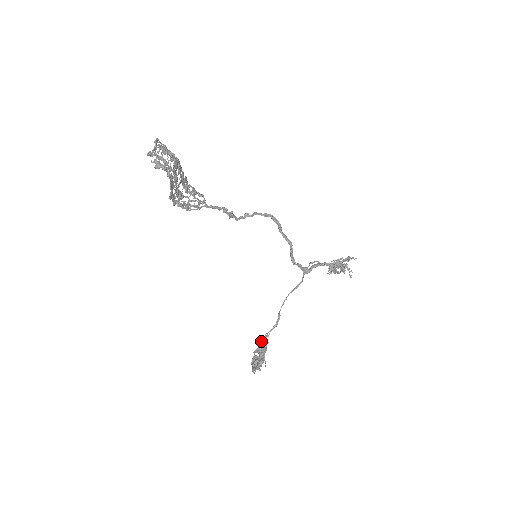
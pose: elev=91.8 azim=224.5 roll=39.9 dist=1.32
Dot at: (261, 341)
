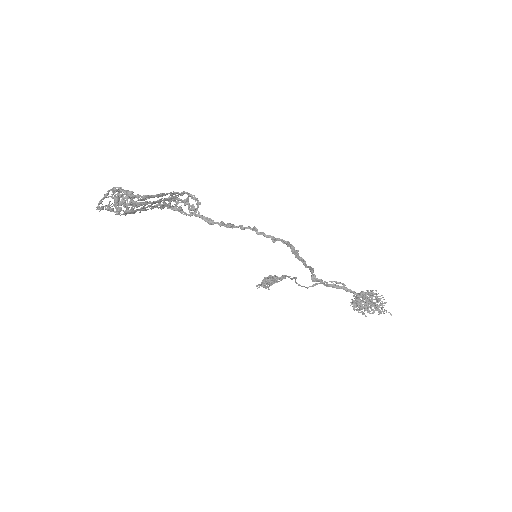
Dot at: (262, 283)
